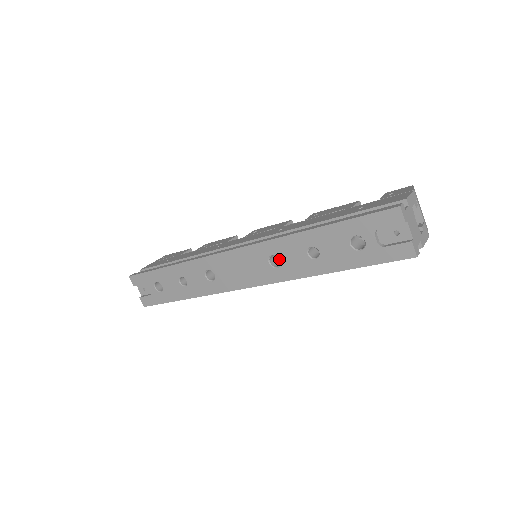
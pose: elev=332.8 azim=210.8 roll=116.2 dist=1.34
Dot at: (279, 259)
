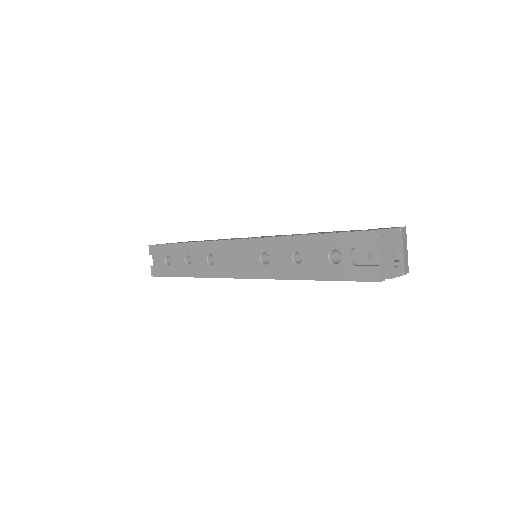
Dot at: occluded
